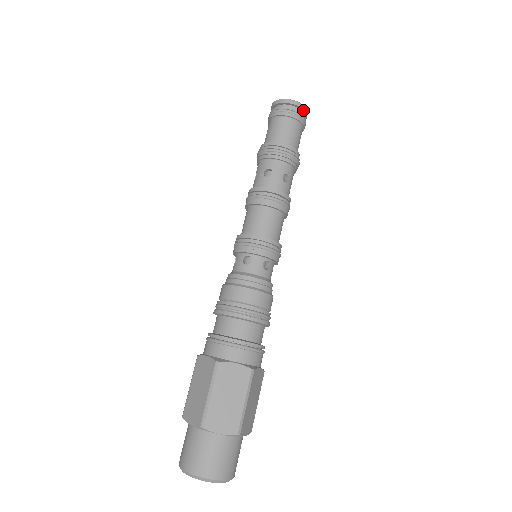
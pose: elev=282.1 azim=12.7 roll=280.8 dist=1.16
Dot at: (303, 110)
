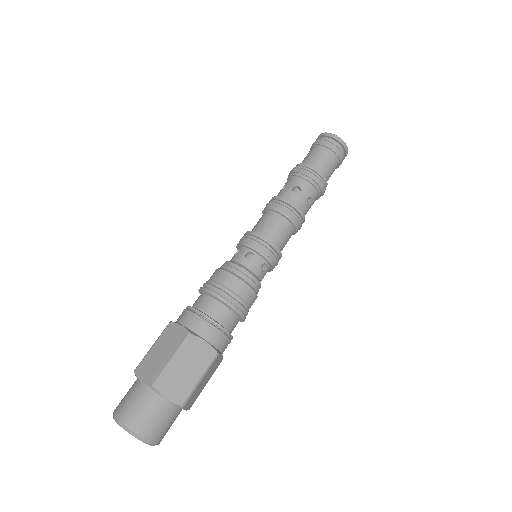
Dot at: (345, 151)
